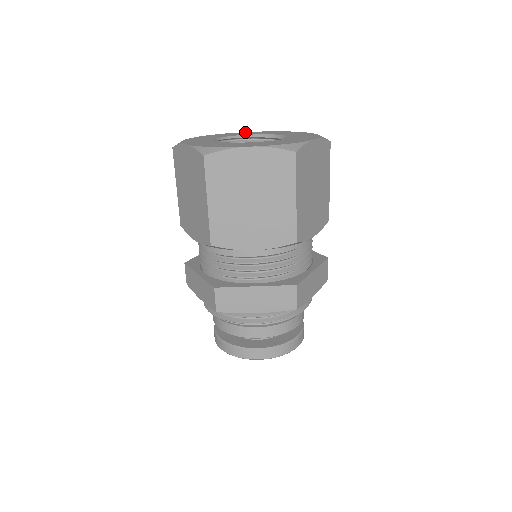
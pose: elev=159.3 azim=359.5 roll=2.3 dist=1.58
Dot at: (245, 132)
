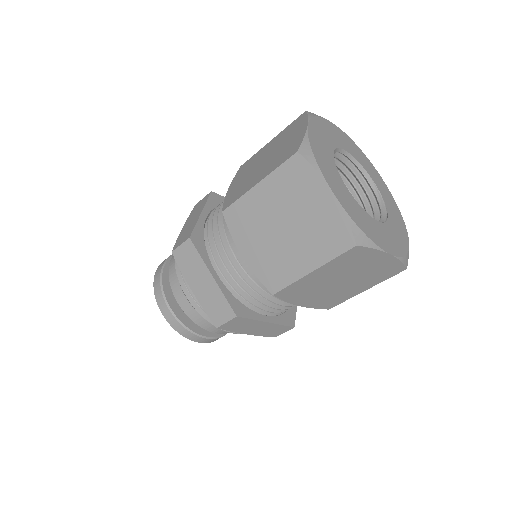
Dot at: (334, 126)
